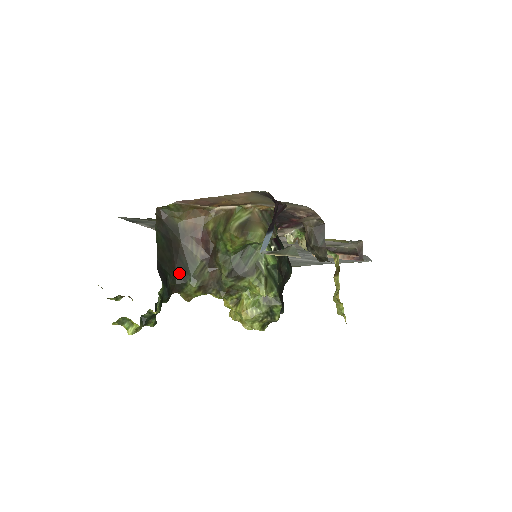
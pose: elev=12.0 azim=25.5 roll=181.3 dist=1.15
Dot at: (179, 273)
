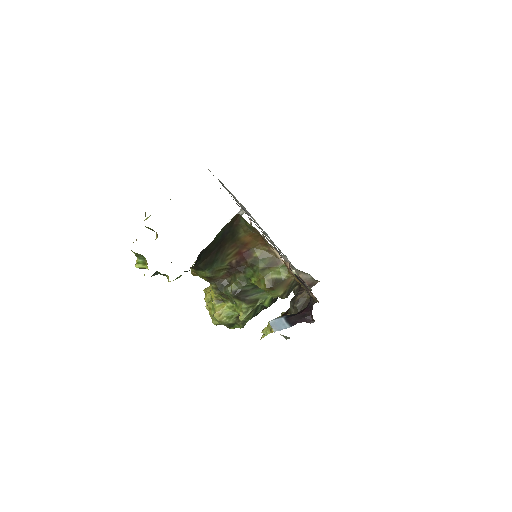
Dot at: (207, 261)
